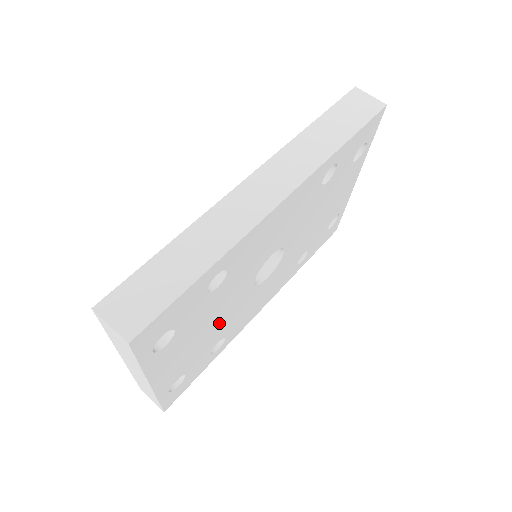
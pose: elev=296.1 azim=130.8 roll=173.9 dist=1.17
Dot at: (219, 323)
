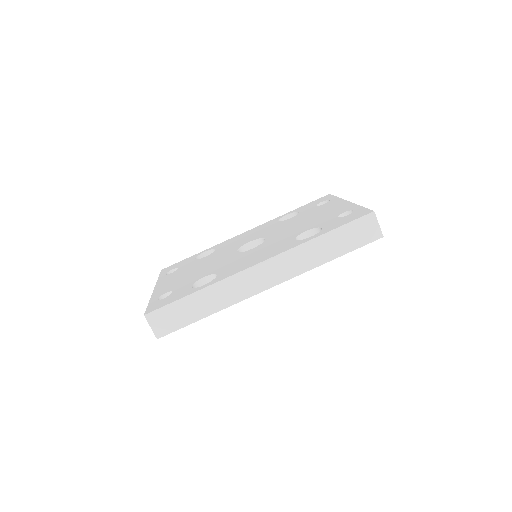
Dot at: occluded
